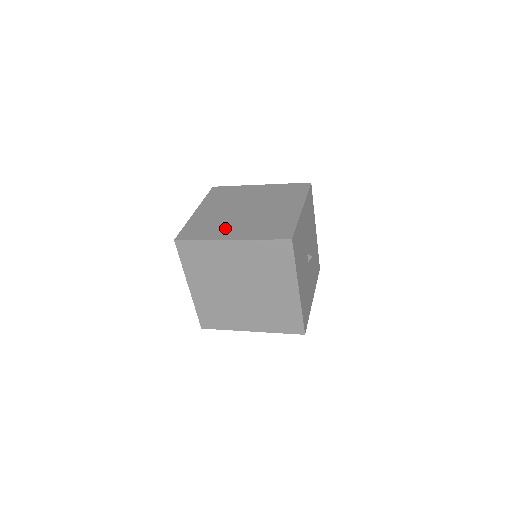
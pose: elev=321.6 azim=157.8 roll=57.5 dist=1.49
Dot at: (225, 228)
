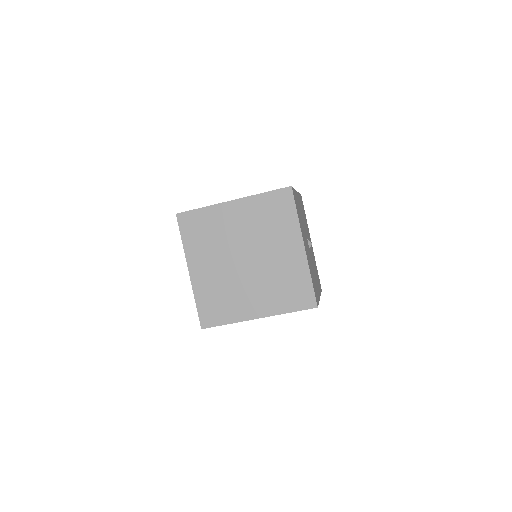
Dot at: (241, 300)
